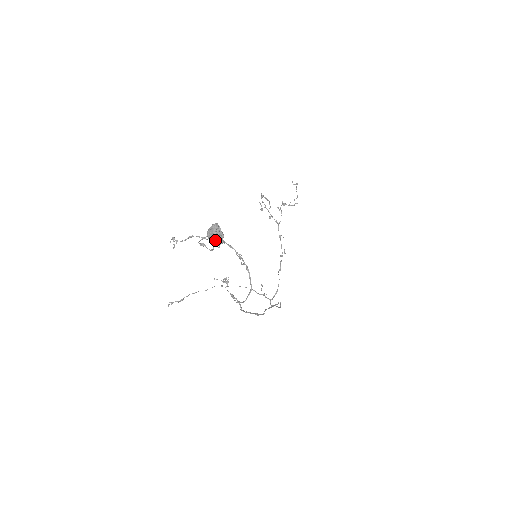
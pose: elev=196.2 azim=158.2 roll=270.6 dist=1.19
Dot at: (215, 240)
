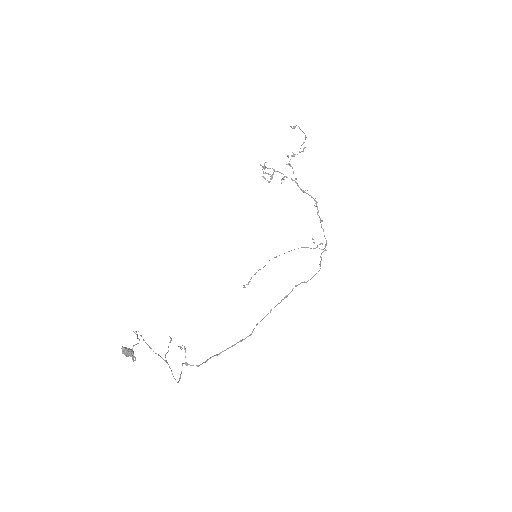
Dot at: (130, 356)
